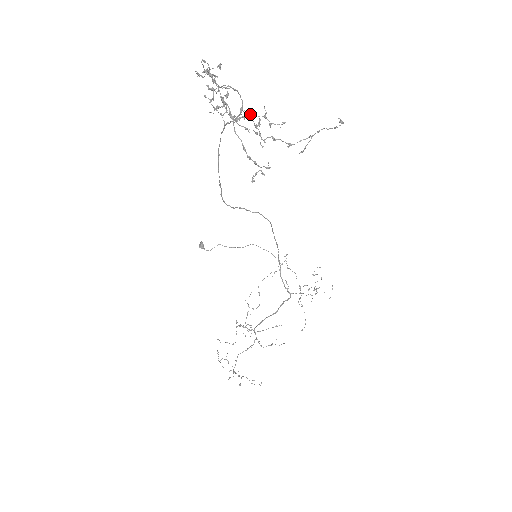
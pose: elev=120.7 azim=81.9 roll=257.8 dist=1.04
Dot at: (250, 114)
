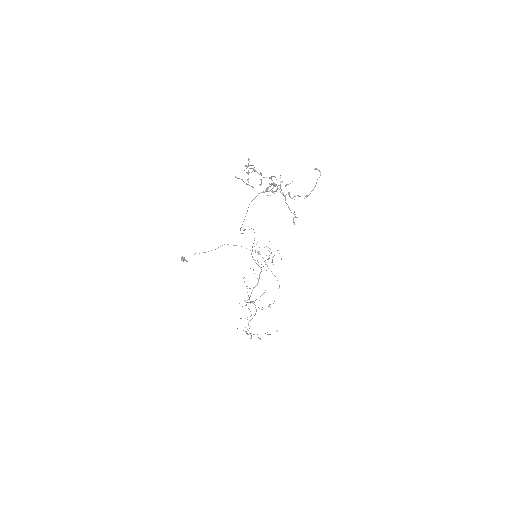
Dot at: occluded
